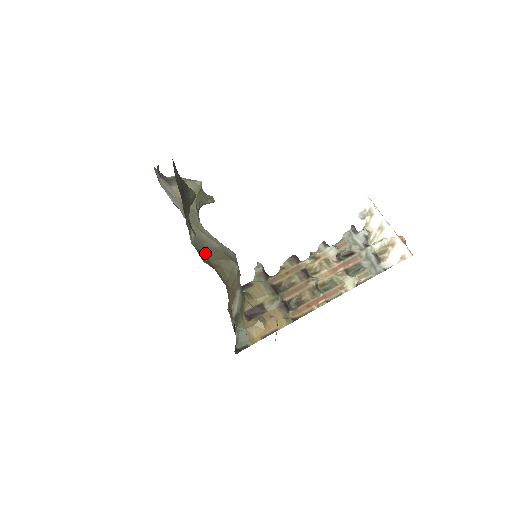
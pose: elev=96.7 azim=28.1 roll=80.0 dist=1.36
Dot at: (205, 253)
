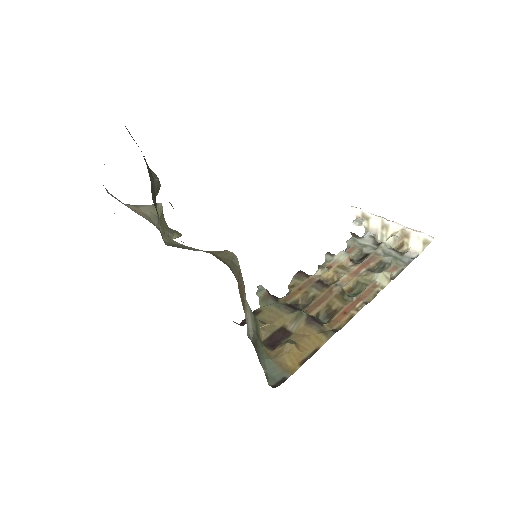
Dot at: occluded
